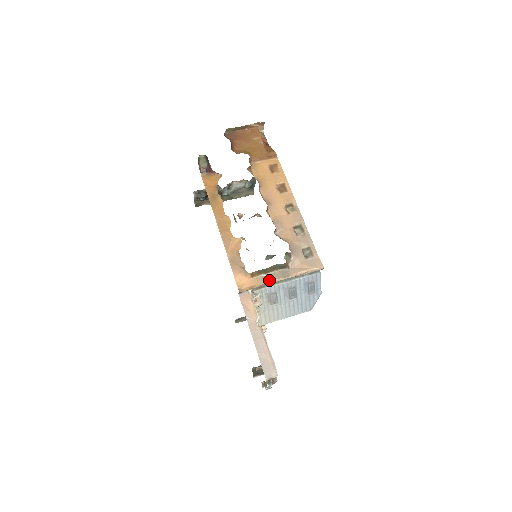
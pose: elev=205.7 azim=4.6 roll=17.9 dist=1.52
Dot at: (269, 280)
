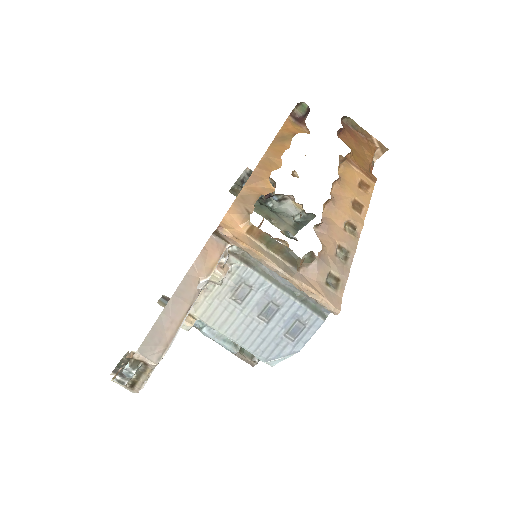
Dot at: (264, 255)
